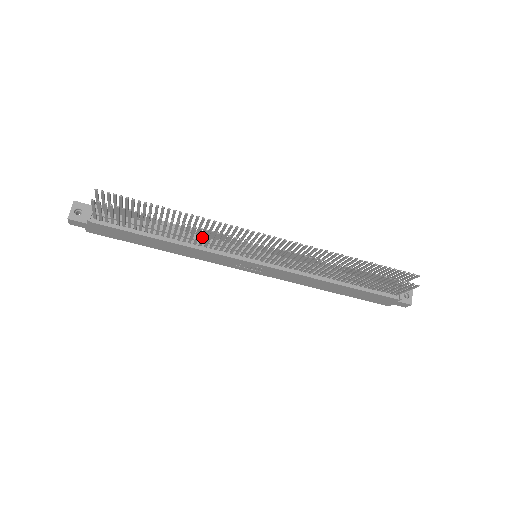
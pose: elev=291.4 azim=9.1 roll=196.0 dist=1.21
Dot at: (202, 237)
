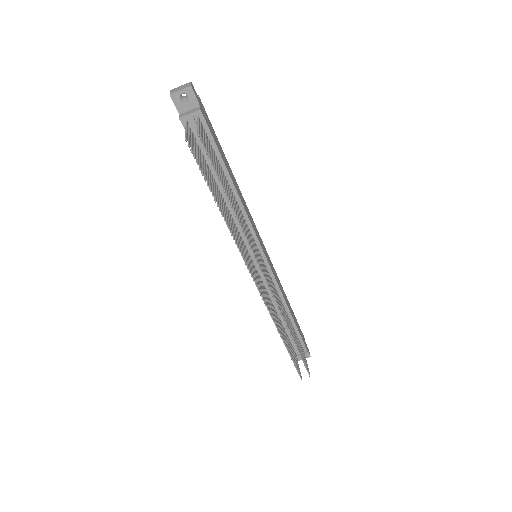
Dot at: (232, 227)
